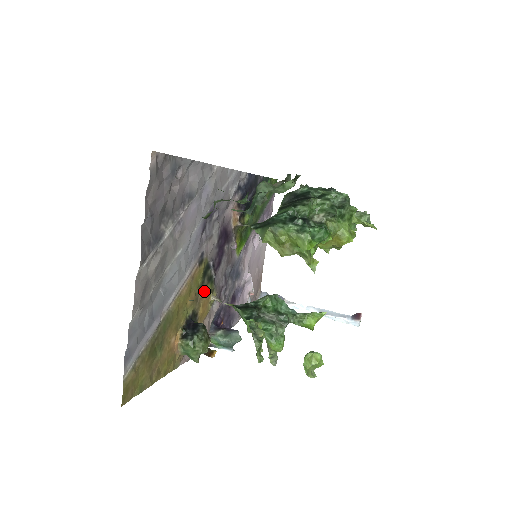
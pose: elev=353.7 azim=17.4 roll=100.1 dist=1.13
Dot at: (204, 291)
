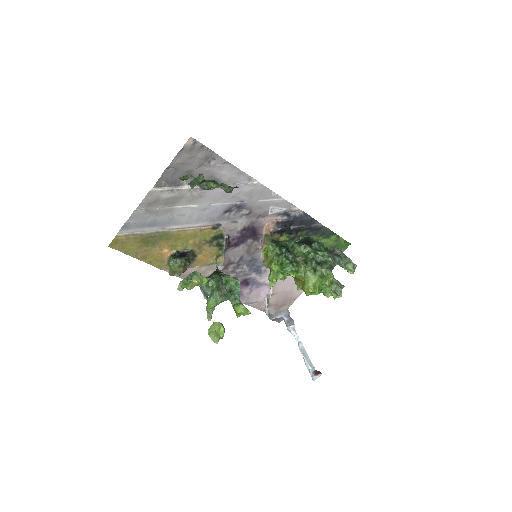
Dot at: (210, 248)
